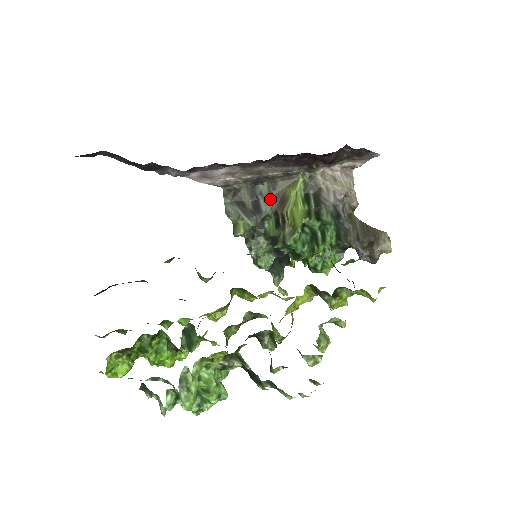
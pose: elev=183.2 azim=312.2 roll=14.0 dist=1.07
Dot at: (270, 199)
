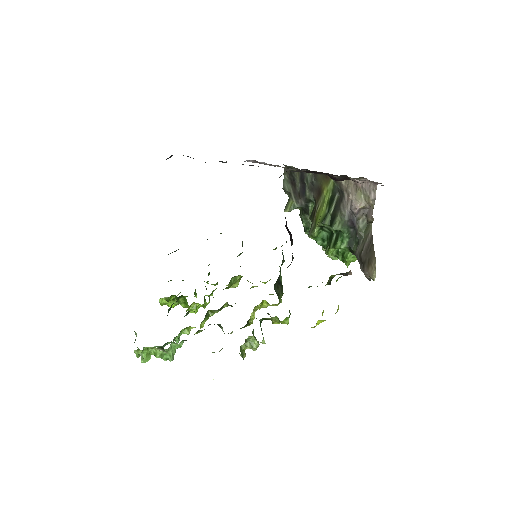
Dot at: (313, 187)
